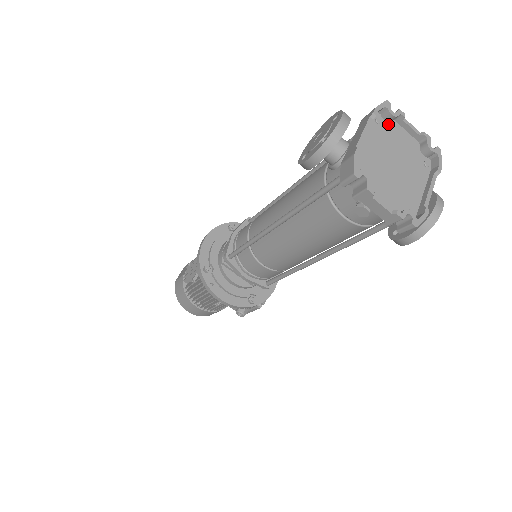
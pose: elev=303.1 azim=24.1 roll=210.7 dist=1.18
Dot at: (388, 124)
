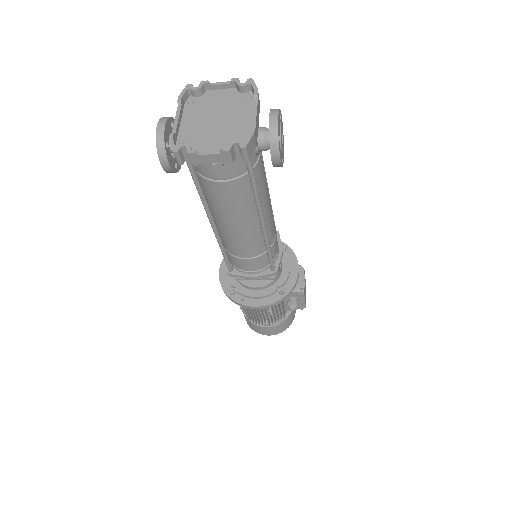
Dot at: (201, 97)
